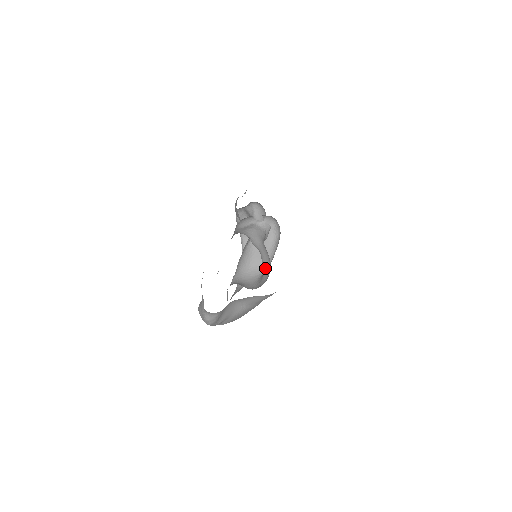
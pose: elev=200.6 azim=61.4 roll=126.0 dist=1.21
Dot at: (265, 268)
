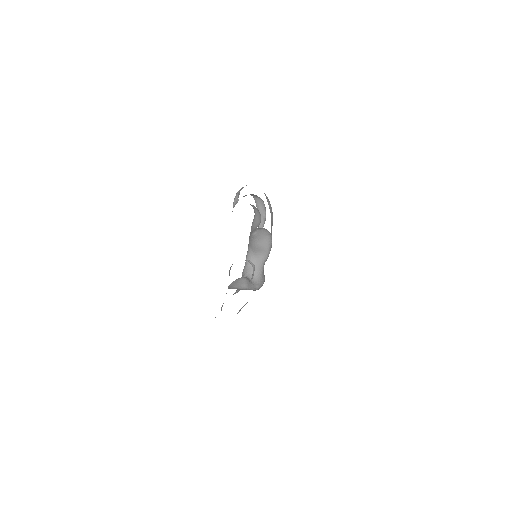
Dot at: occluded
